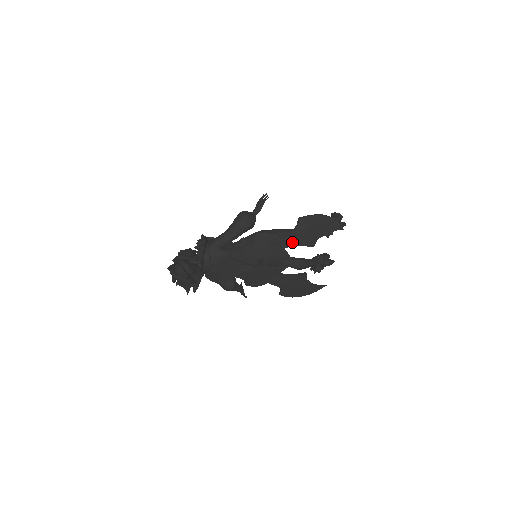
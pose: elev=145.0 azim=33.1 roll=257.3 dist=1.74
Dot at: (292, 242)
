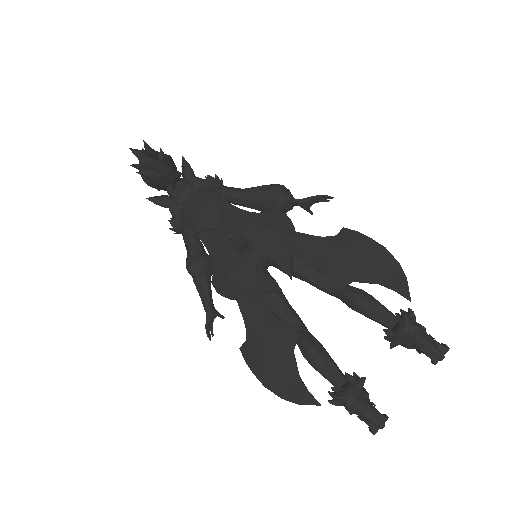
Dot at: (310, 255)
